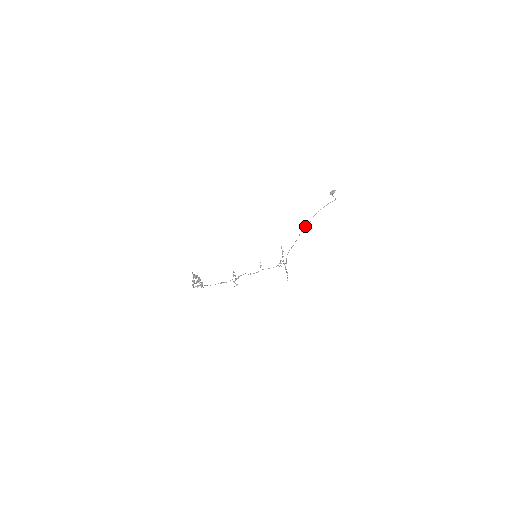
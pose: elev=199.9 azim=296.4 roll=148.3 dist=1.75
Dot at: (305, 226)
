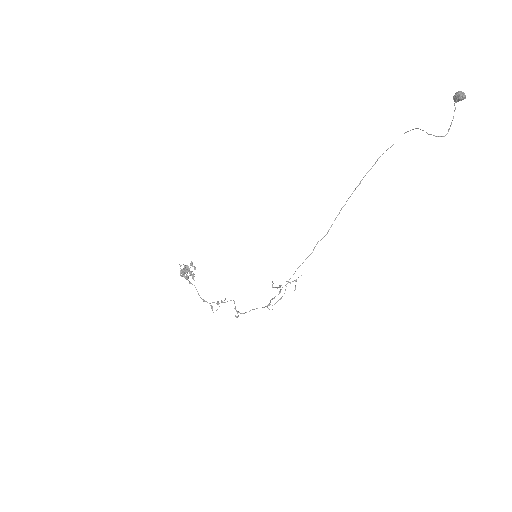
Dot at: occluded
